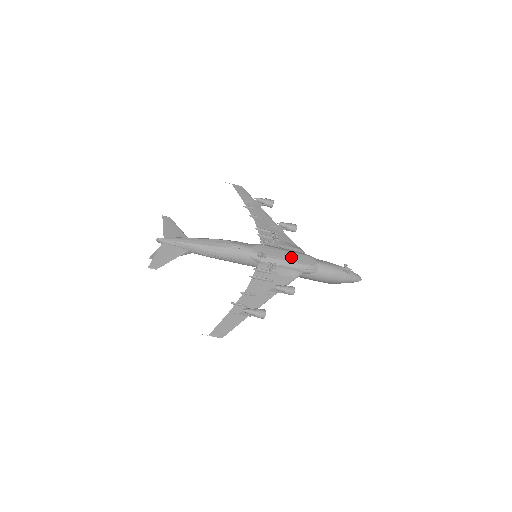
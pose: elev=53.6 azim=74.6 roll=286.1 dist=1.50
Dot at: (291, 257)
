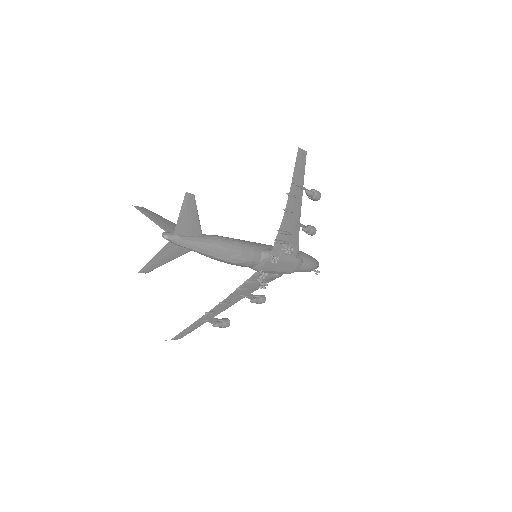
Dot at: (285, 267)
